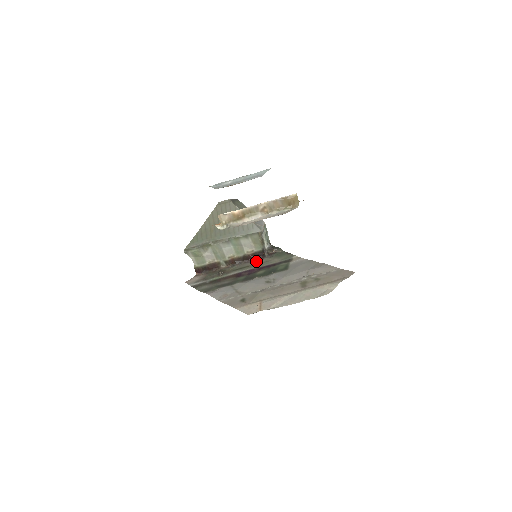
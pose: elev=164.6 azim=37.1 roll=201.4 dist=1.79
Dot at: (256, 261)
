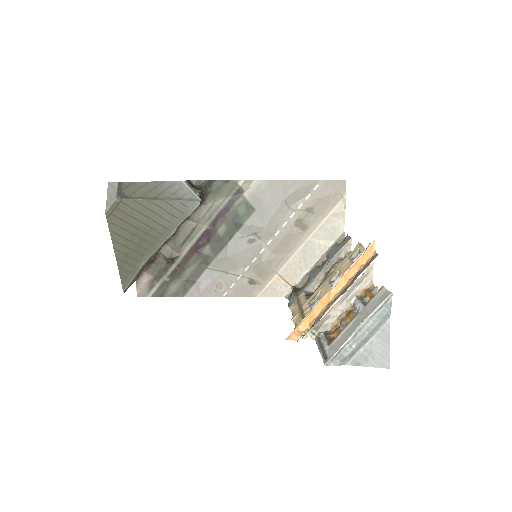
Dot at: (195, 216)
